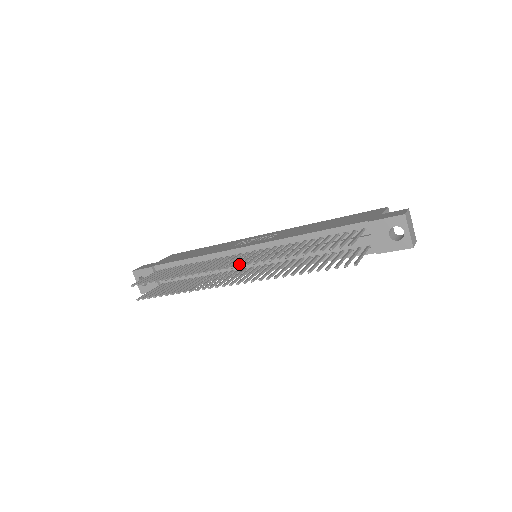
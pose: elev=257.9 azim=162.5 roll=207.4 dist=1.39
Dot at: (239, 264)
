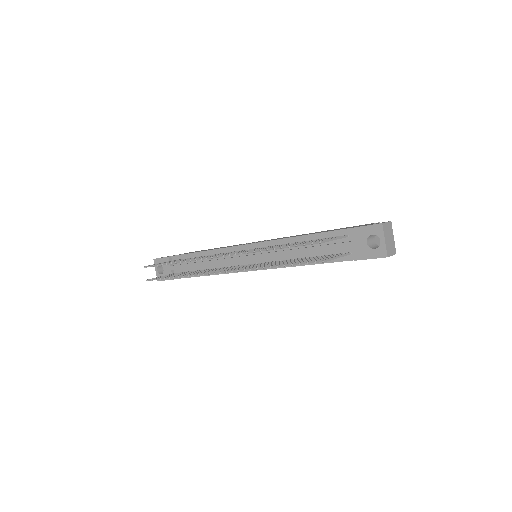
Dot at: occluded
